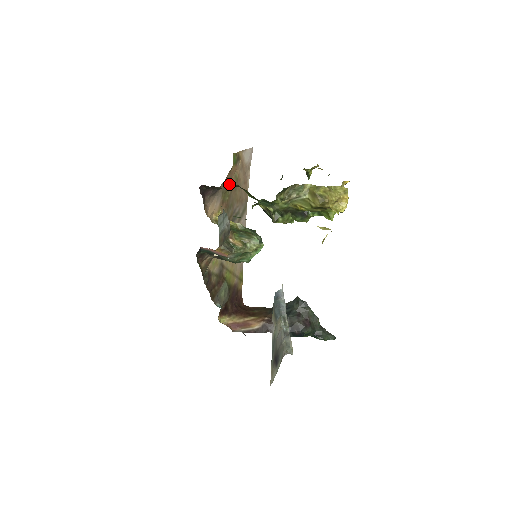
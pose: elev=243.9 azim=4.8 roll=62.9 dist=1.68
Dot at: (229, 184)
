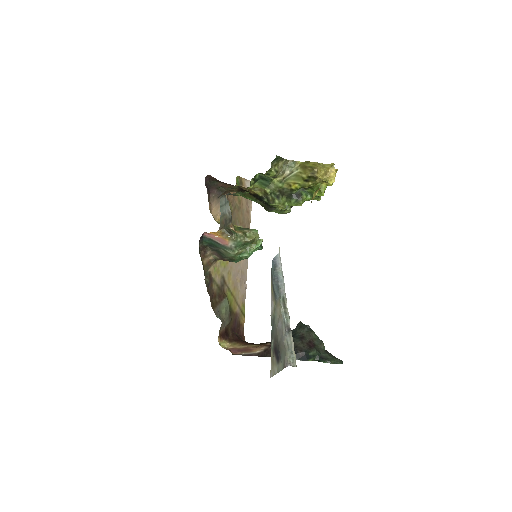
Dot at: (232, 201)
